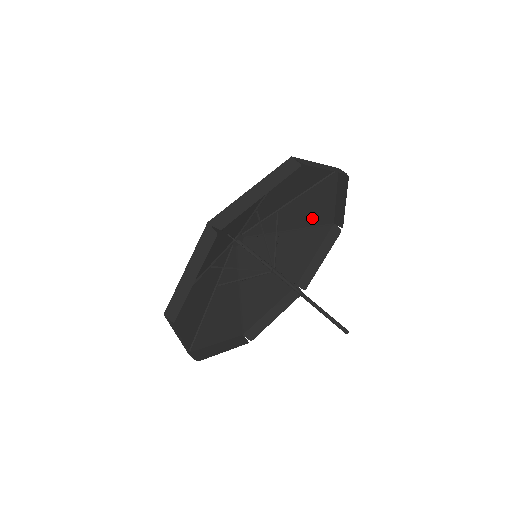
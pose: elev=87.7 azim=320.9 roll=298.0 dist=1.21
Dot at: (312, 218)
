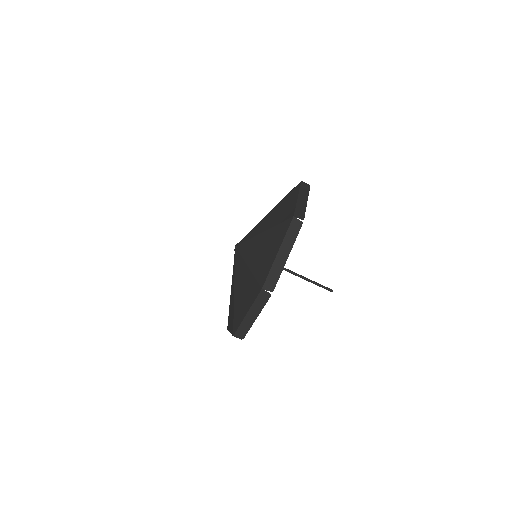
Dot at: occluded
